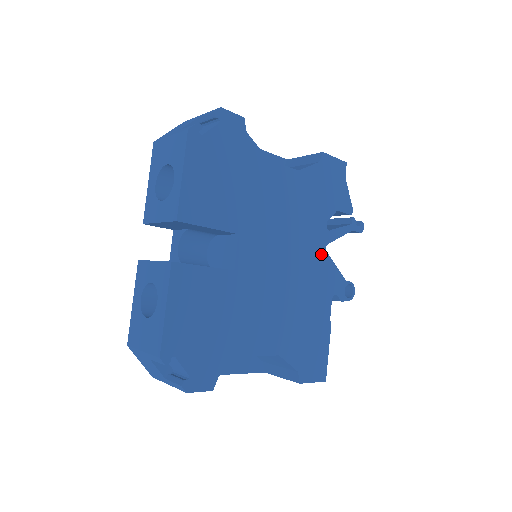
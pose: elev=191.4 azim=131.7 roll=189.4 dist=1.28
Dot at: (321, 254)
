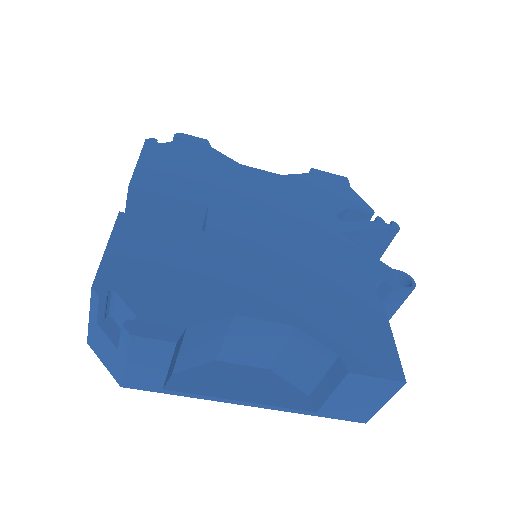
Dot at: (338, 238)
